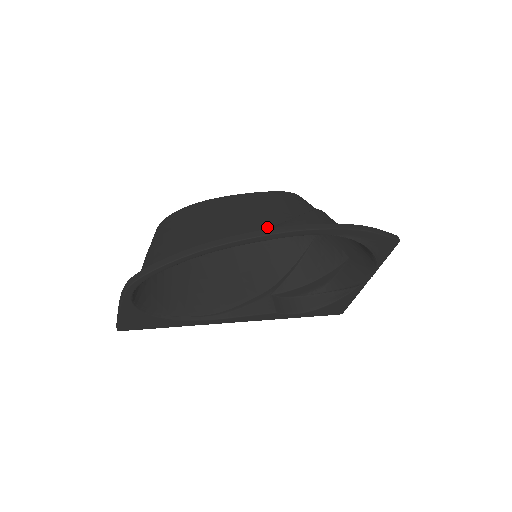
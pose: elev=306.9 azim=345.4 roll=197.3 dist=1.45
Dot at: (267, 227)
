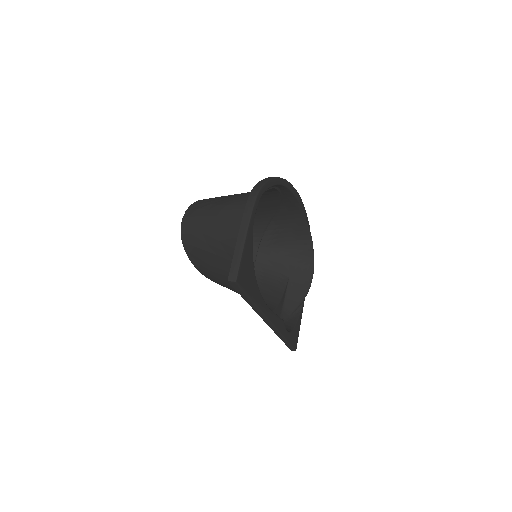
Dot at: (276, 204)
